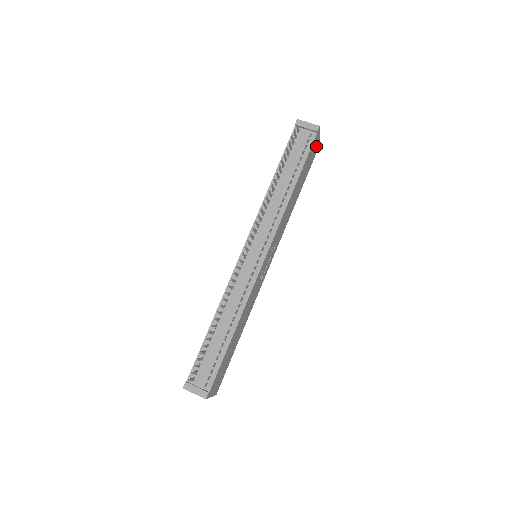
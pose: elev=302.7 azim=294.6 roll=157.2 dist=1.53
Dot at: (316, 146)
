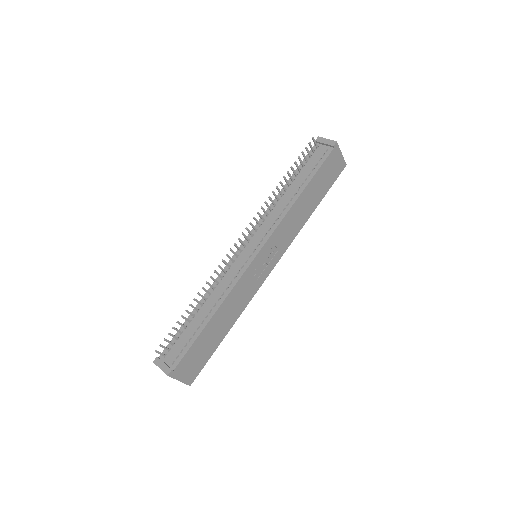
Dot at: (337, 164)
